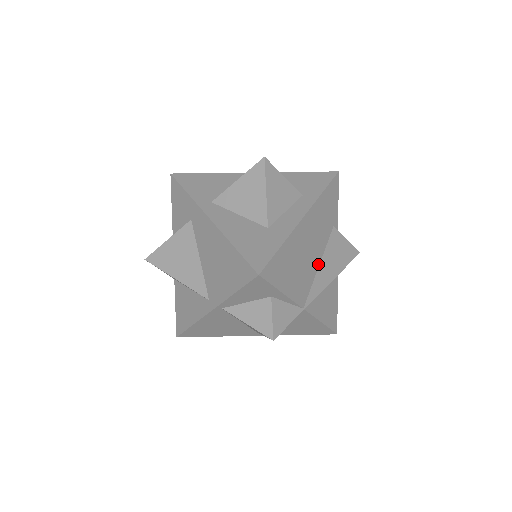
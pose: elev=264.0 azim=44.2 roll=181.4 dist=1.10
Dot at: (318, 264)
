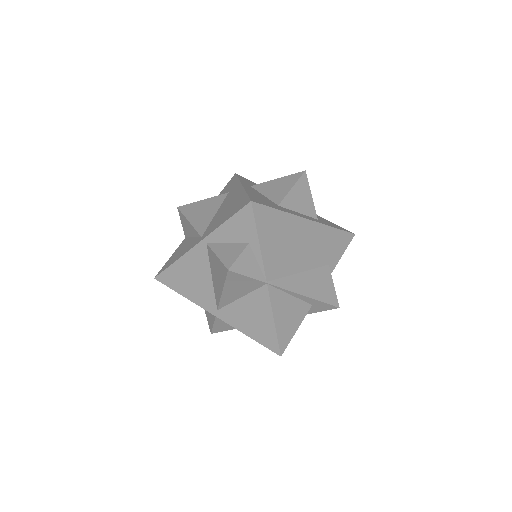
Dot at: (299, 270)
